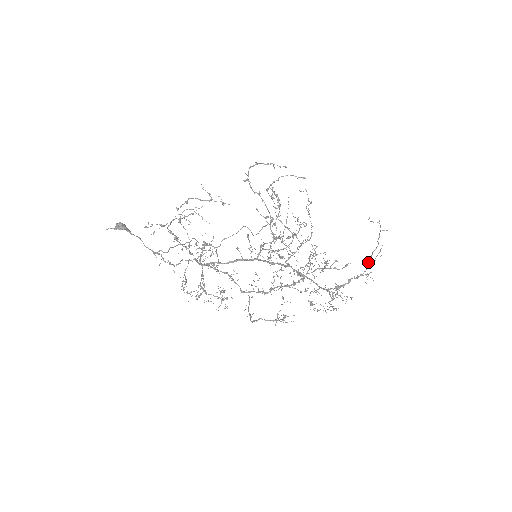
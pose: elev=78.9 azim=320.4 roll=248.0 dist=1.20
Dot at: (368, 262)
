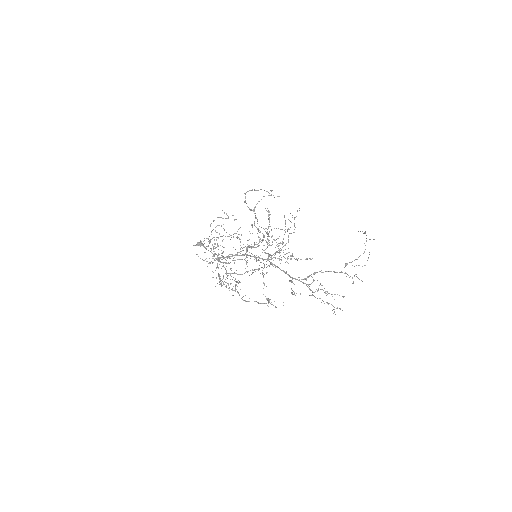
Dot at: (345, 263)
